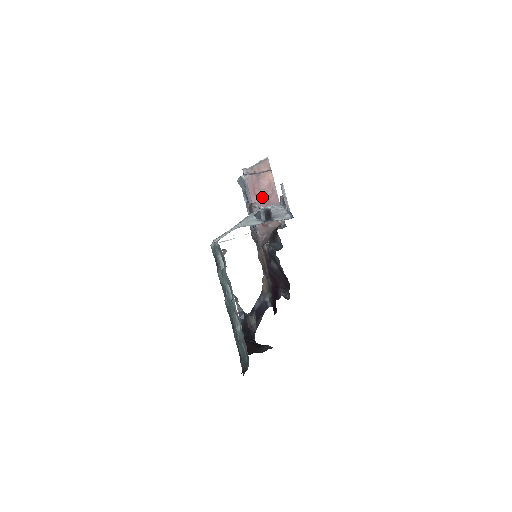
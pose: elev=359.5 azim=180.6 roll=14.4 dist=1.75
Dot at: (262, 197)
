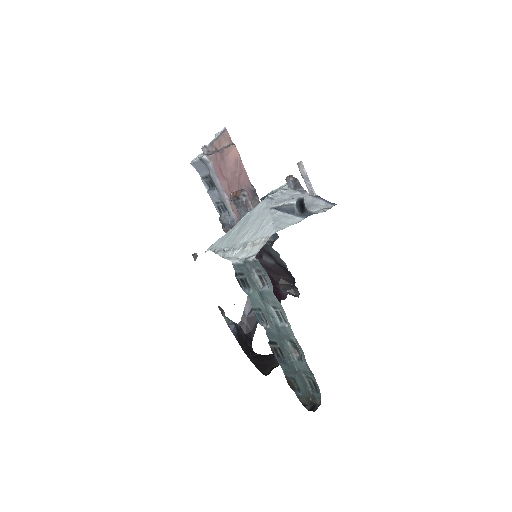
Dot at: (232, 179)
